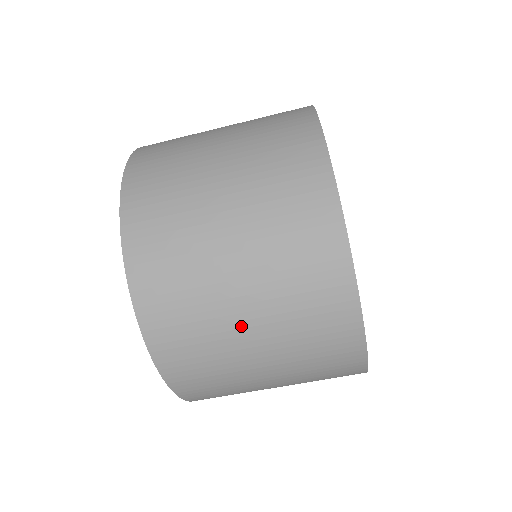
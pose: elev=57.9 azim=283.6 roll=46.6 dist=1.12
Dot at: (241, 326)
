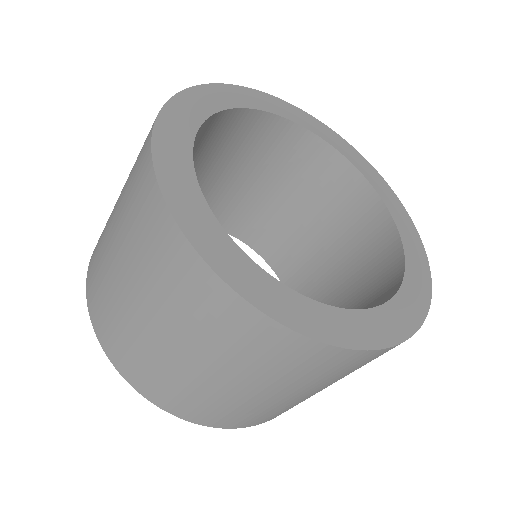
Dot at: (288, 398)
